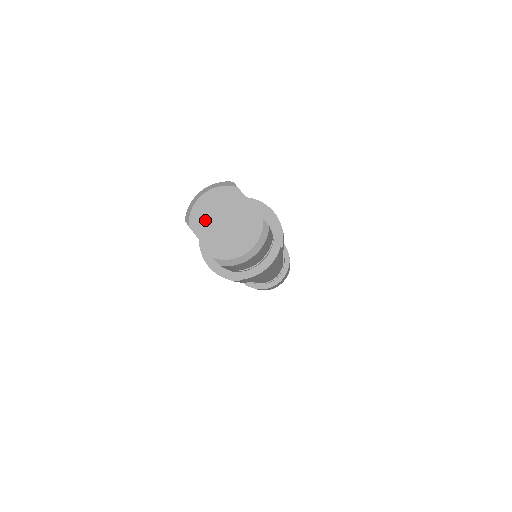
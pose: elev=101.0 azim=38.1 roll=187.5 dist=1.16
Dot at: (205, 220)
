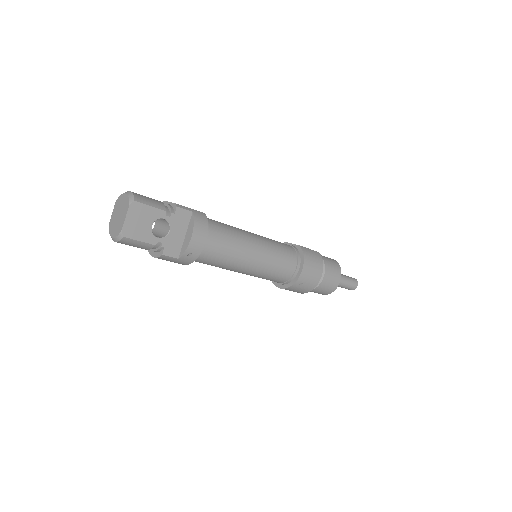
Dot at: (118, 206)
